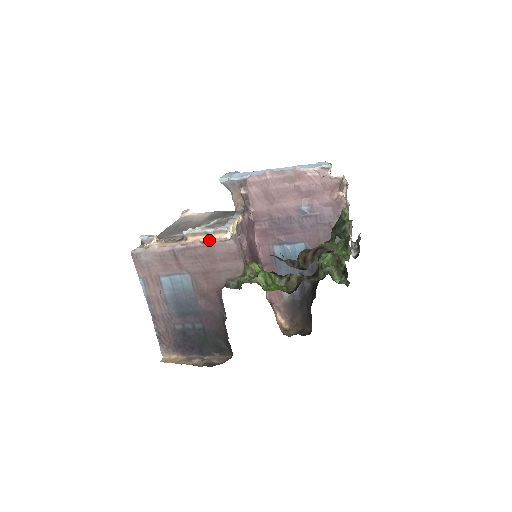
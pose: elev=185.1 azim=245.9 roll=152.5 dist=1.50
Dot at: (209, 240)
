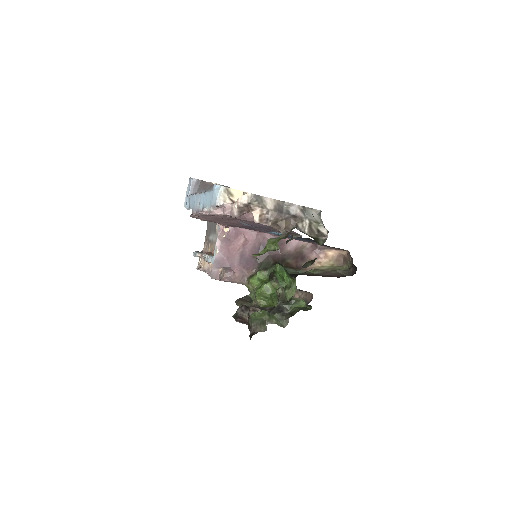
Dot at: occluded
